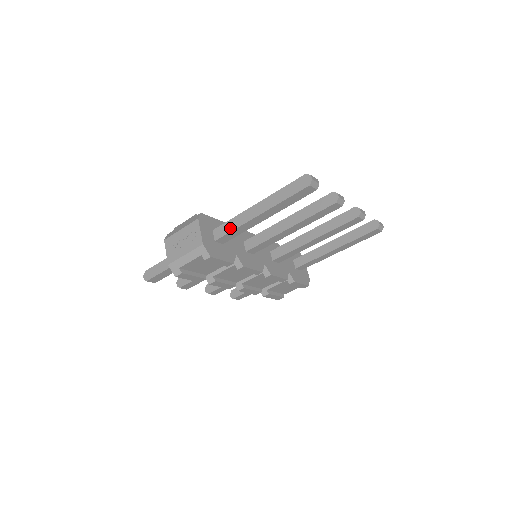
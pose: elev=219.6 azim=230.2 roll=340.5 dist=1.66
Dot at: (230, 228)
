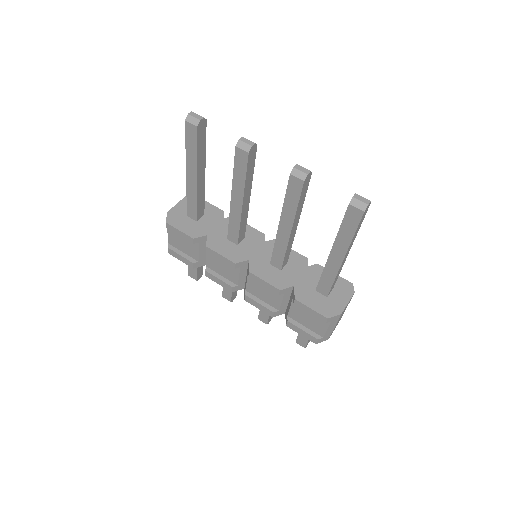
Dot at: occluded
